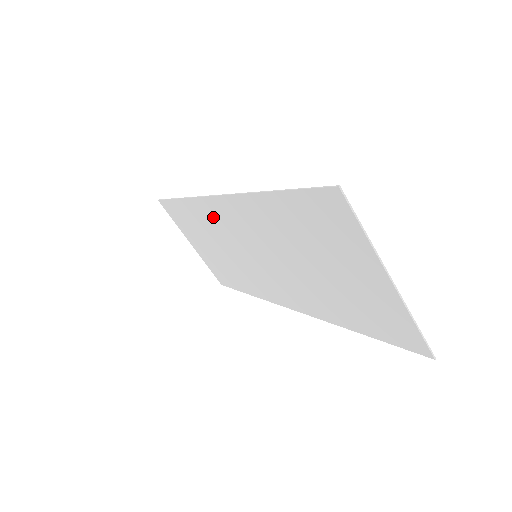
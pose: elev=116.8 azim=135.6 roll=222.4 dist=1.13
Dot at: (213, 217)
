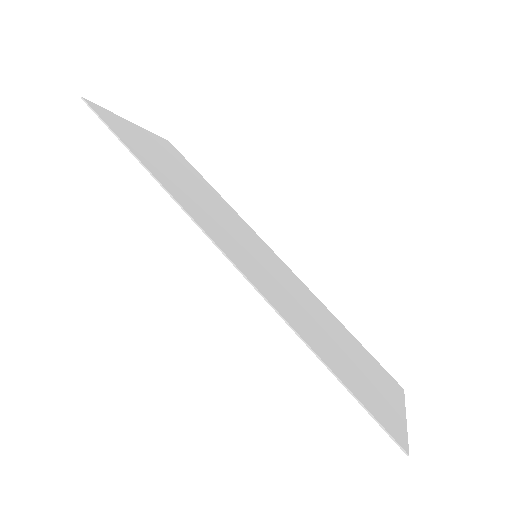
Dot at: (206, 223)
